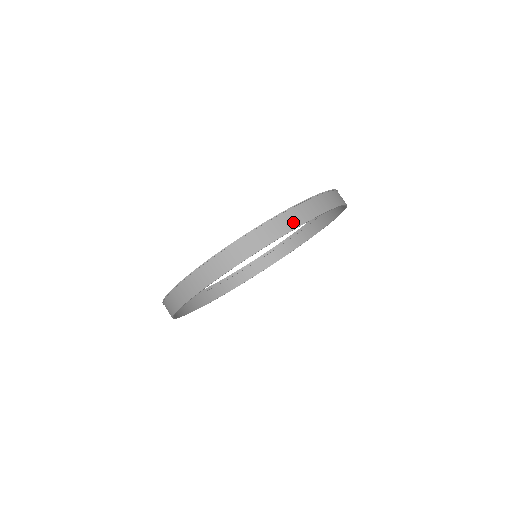
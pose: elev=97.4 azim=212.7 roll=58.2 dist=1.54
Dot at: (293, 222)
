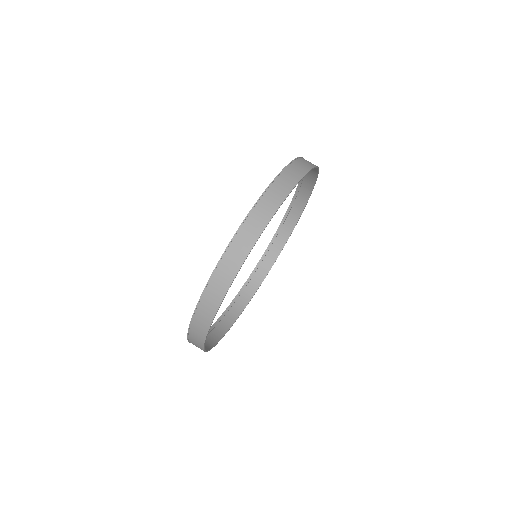
Dot at: (258, 225)
